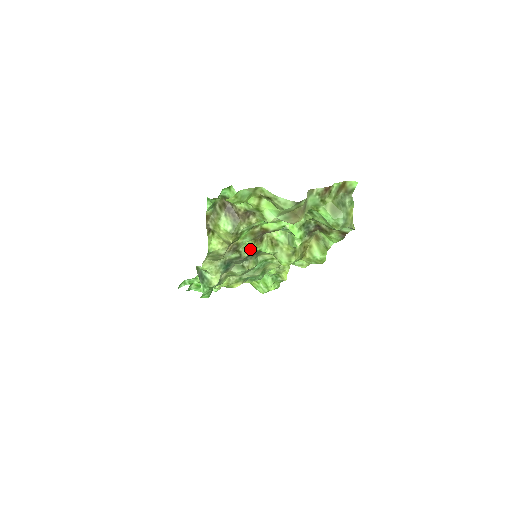
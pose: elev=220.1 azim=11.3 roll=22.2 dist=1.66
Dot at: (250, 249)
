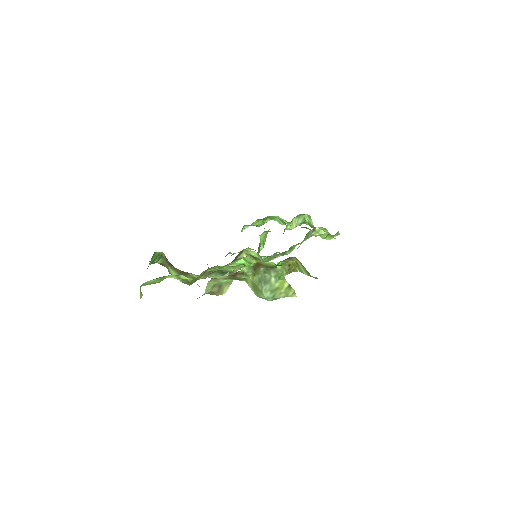
Dot at: (229, 270)
